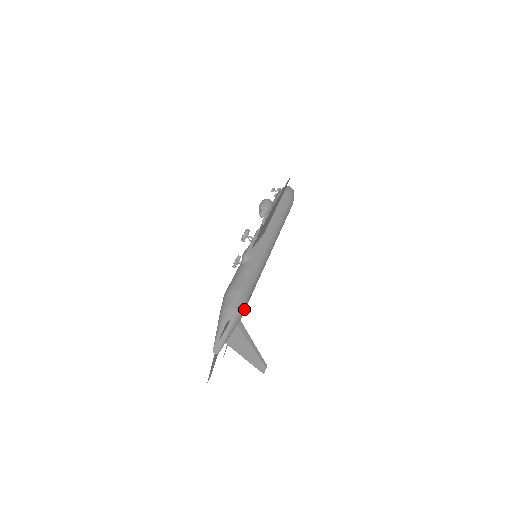
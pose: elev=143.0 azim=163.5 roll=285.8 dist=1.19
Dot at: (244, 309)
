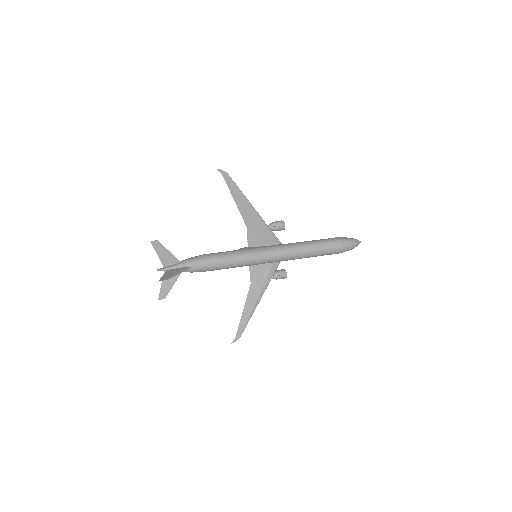
Dot at: (199, 264)
